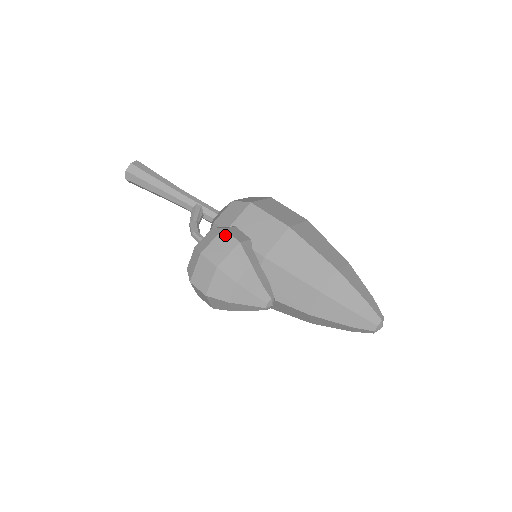
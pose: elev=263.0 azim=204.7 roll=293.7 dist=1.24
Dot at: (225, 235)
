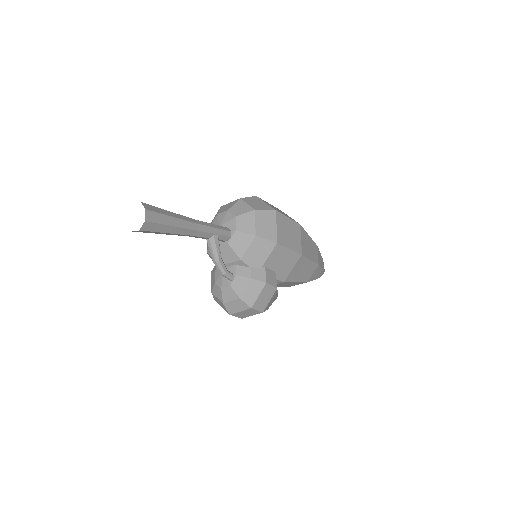
Dot at: (268, 288)
